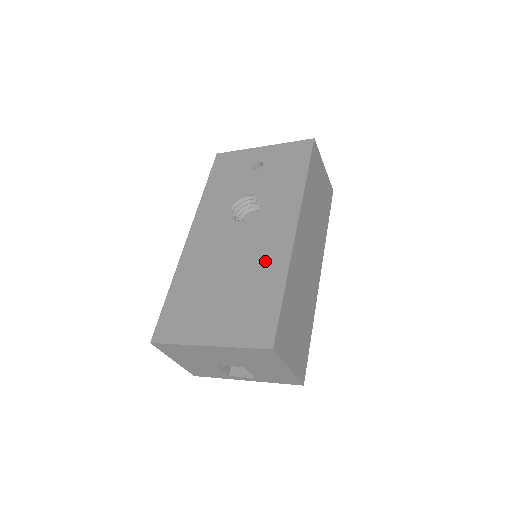
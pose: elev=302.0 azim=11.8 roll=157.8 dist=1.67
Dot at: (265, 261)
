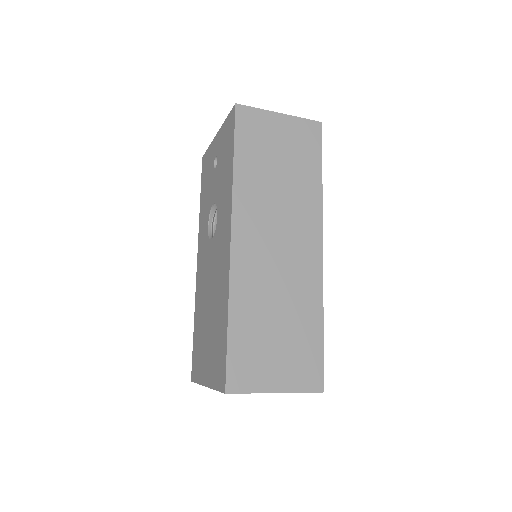
Dot at: (220, 287)
